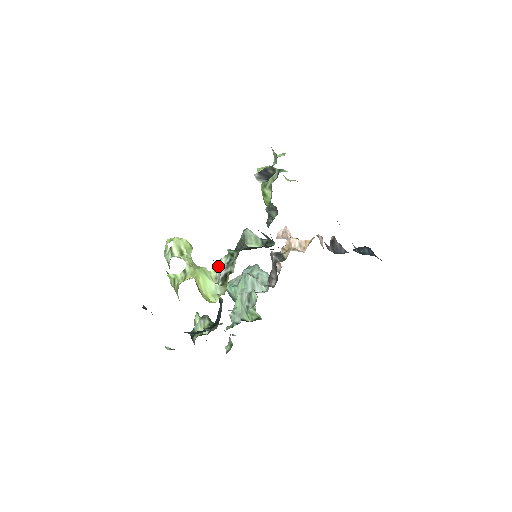
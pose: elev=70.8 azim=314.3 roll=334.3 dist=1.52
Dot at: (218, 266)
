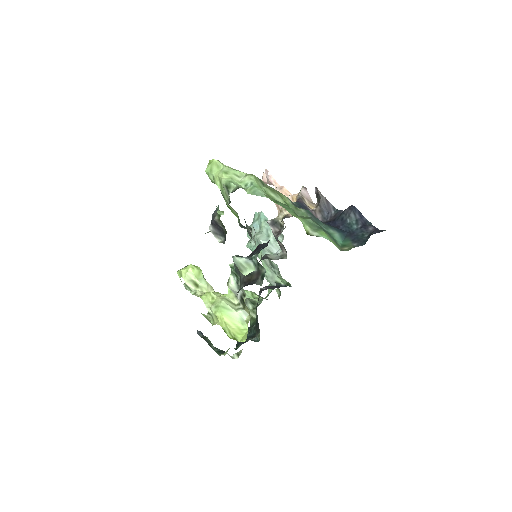
Dot at: (231, 288)
